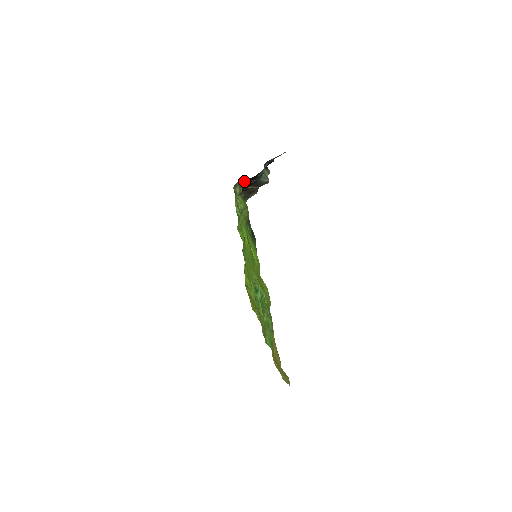
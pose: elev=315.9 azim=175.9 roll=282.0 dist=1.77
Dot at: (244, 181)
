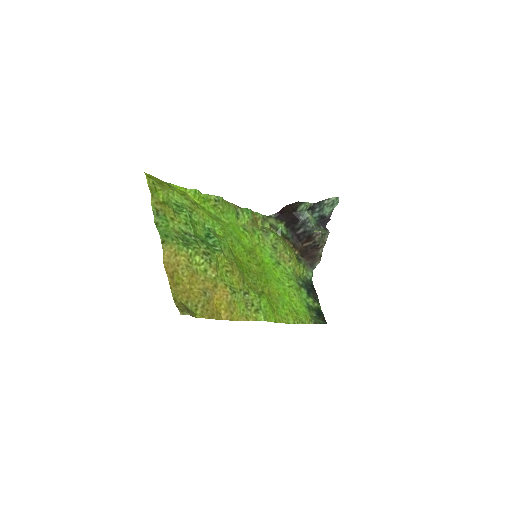
Dot at: (287, 224)
